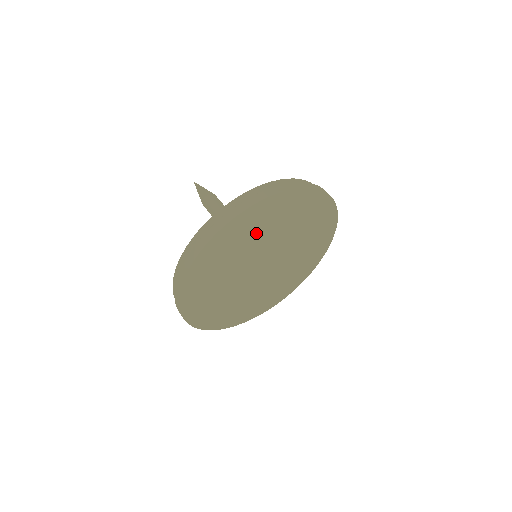
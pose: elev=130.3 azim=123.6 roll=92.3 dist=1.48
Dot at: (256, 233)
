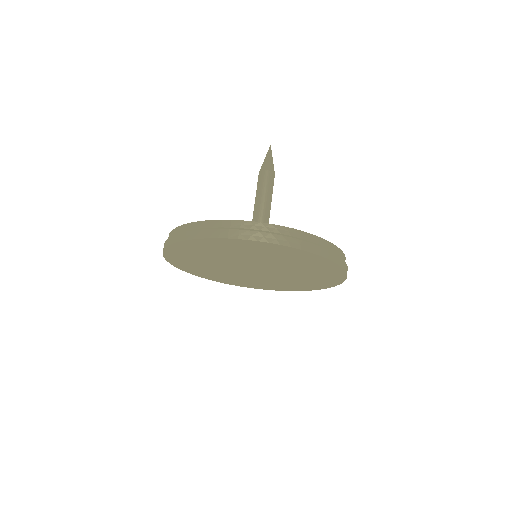
Dot at: (229, 252)
